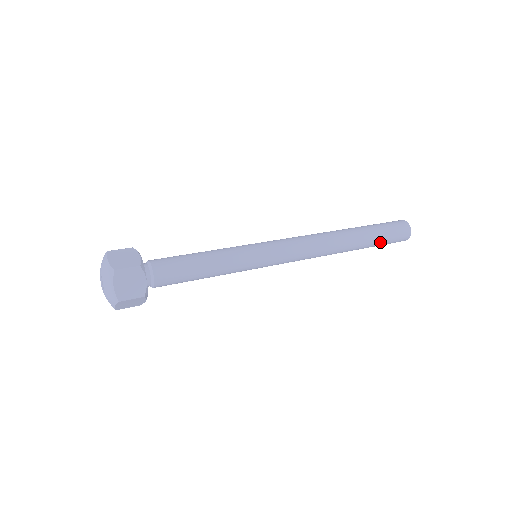
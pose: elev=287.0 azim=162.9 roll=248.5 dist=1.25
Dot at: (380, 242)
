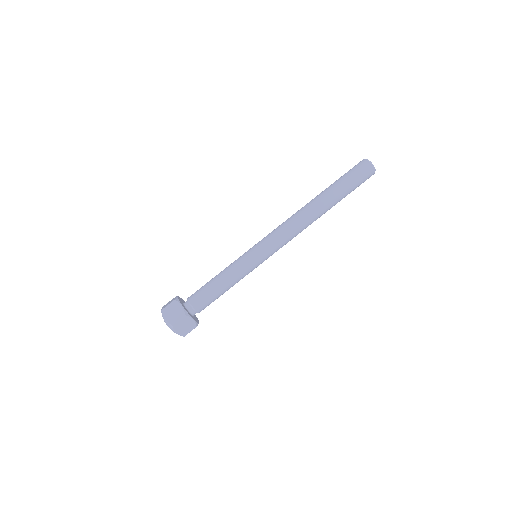
Dot at: (346, 186)
